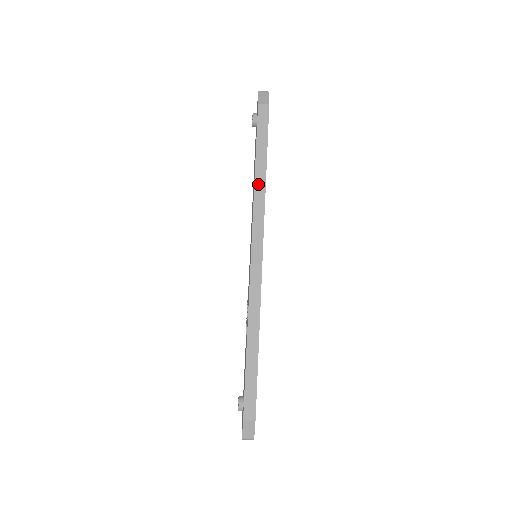
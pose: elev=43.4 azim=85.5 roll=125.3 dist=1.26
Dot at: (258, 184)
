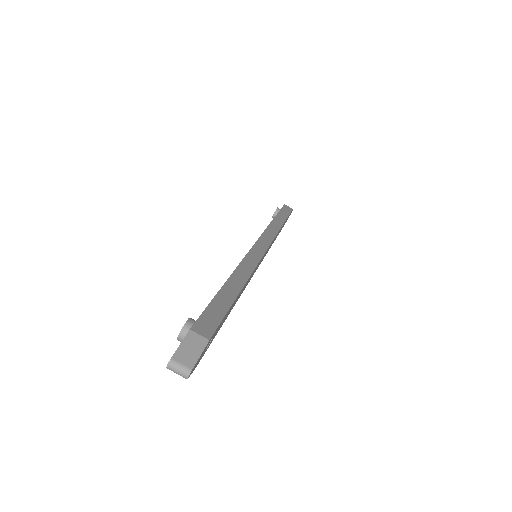
Dot at: (274, 224)
